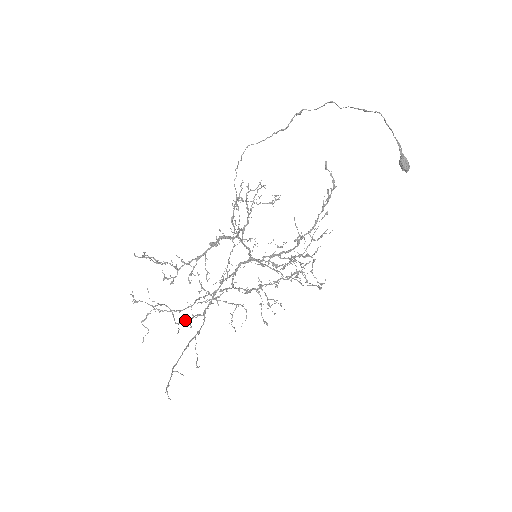
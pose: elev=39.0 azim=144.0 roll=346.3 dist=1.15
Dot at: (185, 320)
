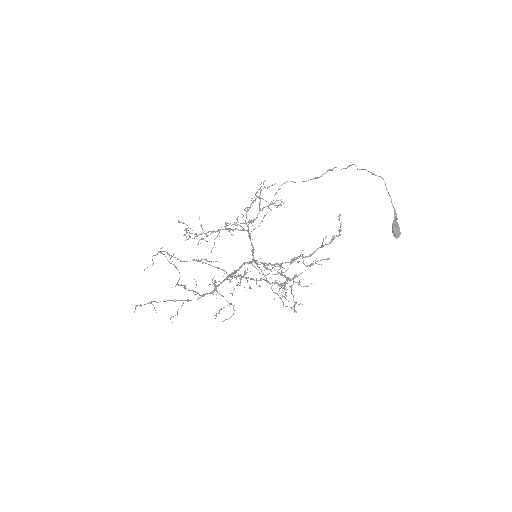
Dot at: (185, 286)
